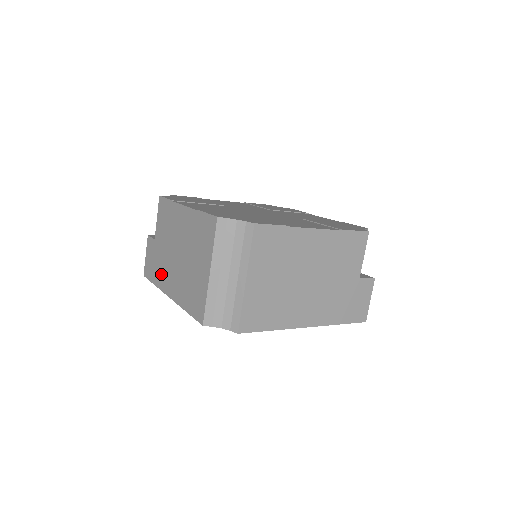
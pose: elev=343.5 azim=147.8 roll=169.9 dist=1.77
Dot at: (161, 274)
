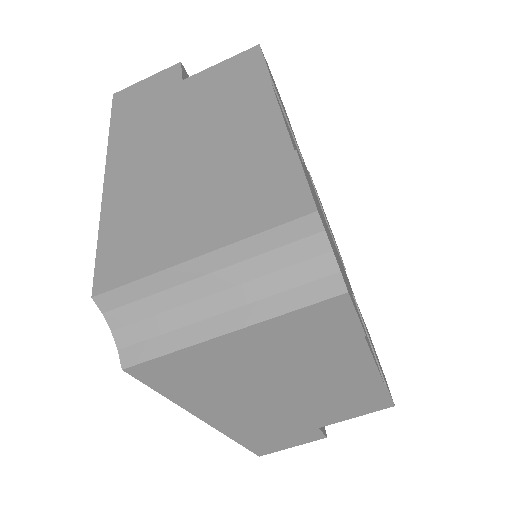
Dot at: (134, 130)
